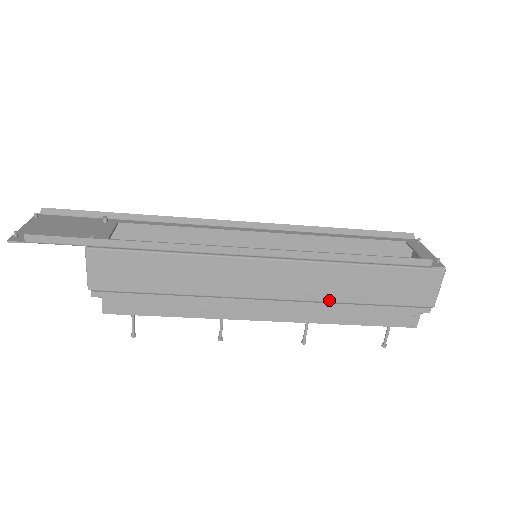
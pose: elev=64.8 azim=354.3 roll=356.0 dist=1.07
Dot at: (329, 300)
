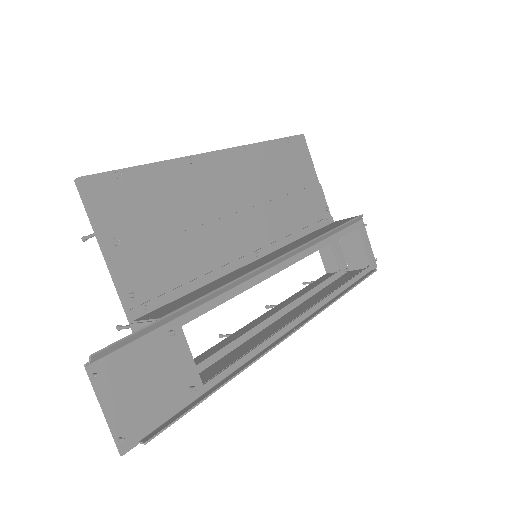
Dot at: (308, 301)
